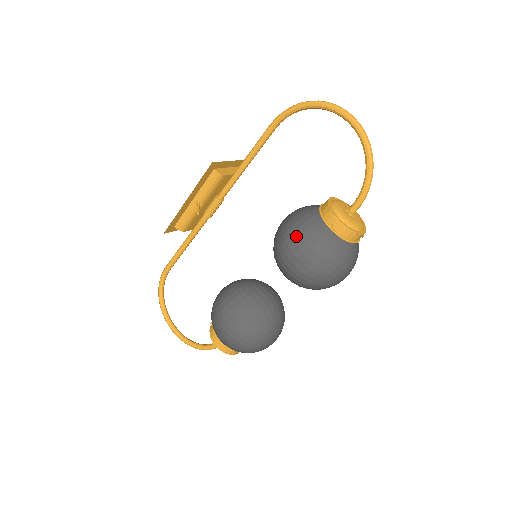
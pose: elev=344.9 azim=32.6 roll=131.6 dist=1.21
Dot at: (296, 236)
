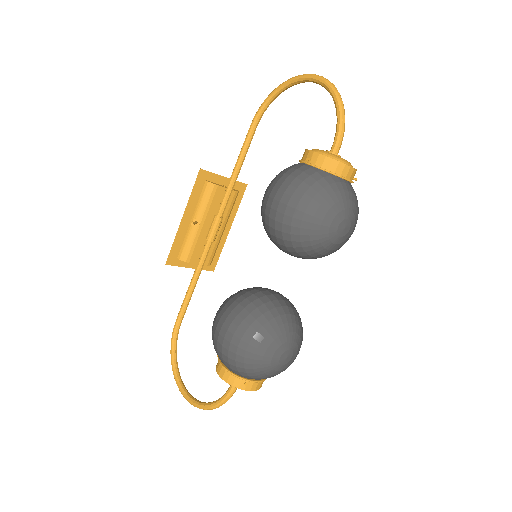
Dot at: (275, 183)
